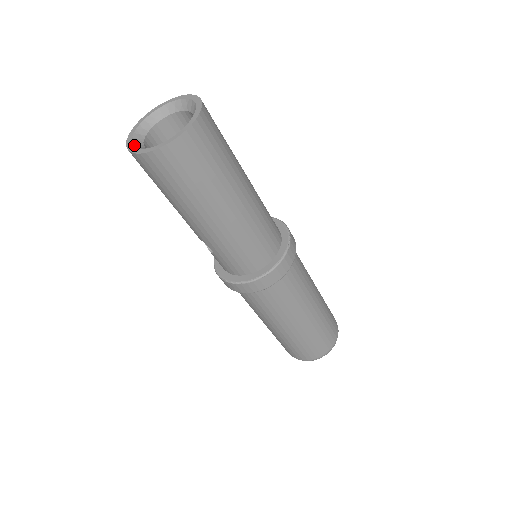
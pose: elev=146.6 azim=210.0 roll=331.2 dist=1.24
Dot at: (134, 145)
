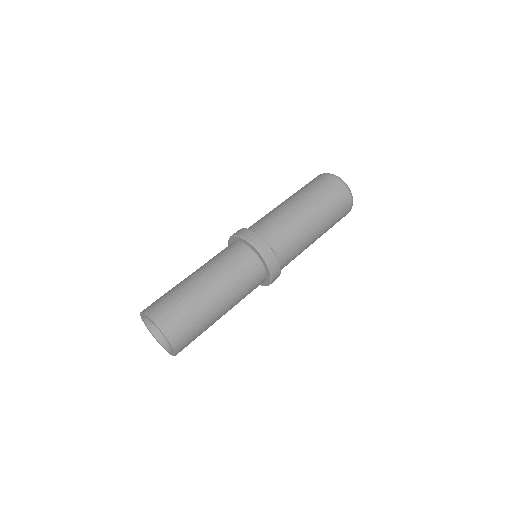
Dot at: (160, 343)
